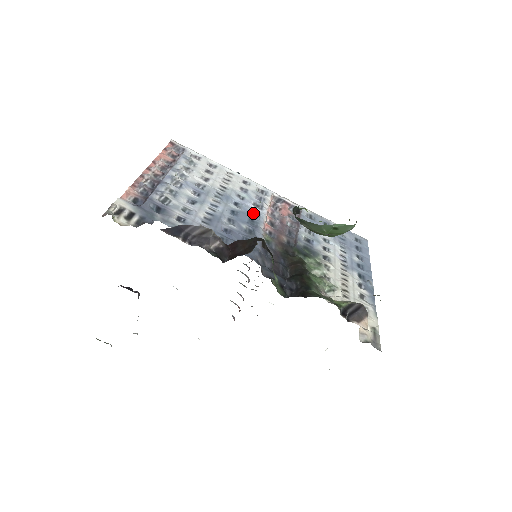
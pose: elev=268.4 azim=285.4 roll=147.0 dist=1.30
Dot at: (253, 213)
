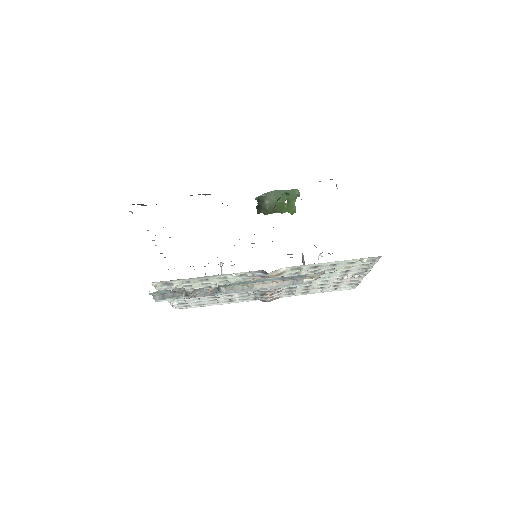
Dot at: occluded
